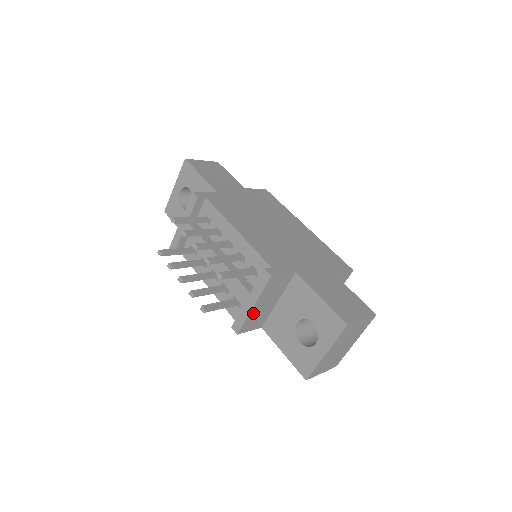
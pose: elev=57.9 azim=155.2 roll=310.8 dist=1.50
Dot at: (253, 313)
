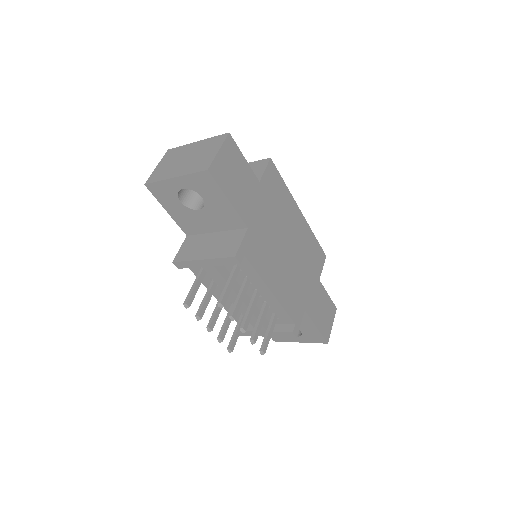
Dot at: occluded
